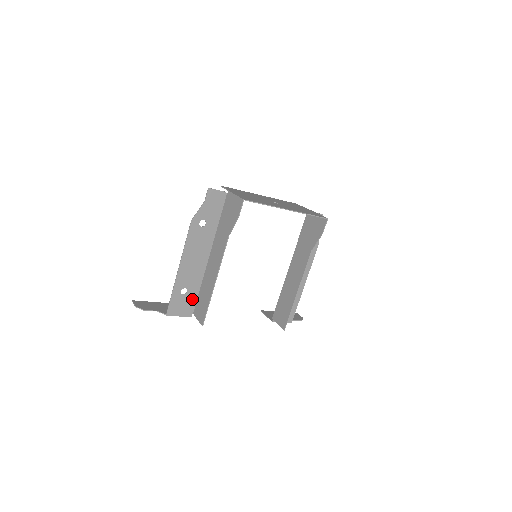
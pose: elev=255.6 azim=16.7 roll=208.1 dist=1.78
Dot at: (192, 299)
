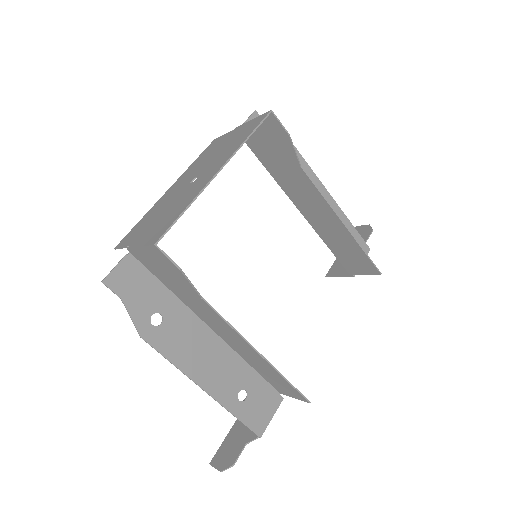
Dot at: (260, 387)
